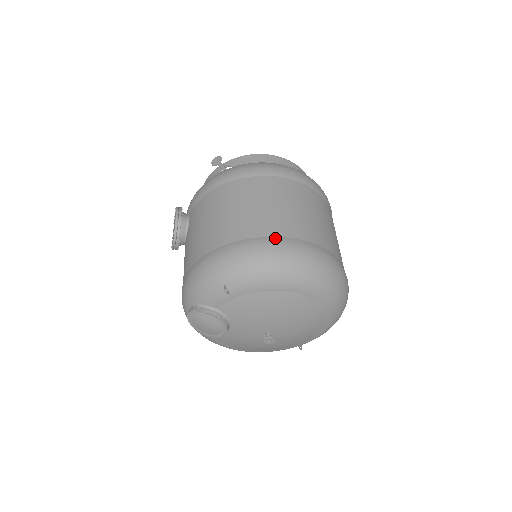
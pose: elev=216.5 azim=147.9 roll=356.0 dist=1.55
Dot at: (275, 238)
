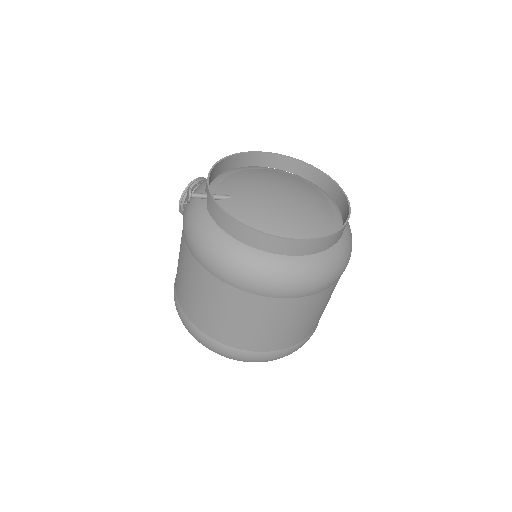
Dot at: (194, 327)
